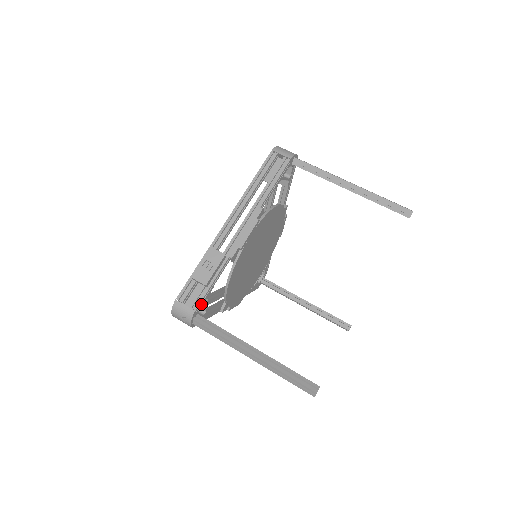
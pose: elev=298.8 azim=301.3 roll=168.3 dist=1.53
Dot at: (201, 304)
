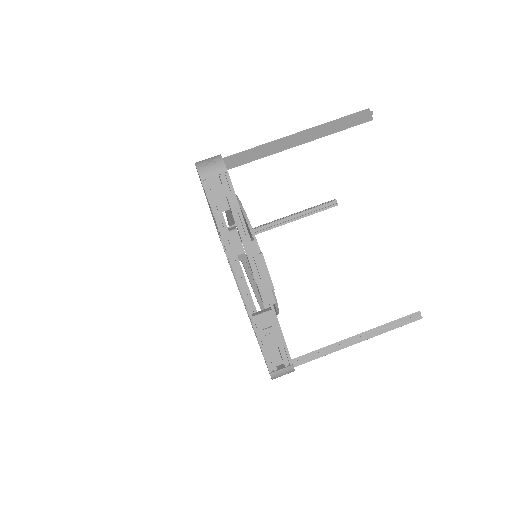
Dot at: (288, 354)
